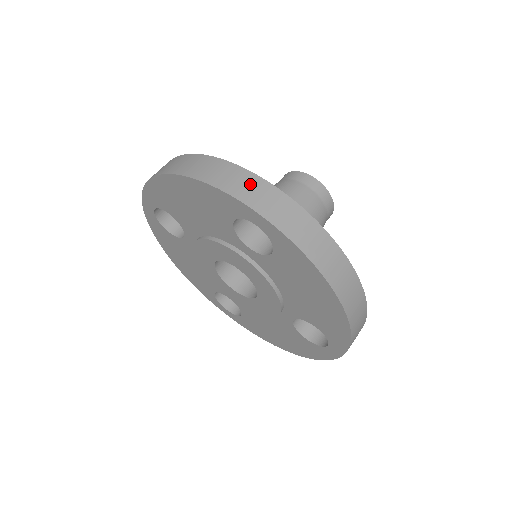
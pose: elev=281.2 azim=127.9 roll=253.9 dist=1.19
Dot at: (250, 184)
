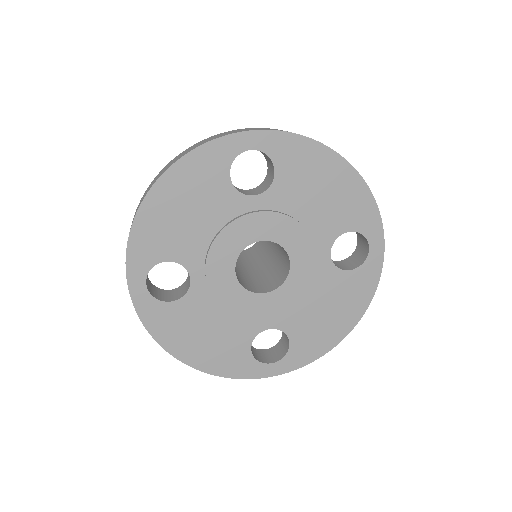
Dot at: (219, 135)
